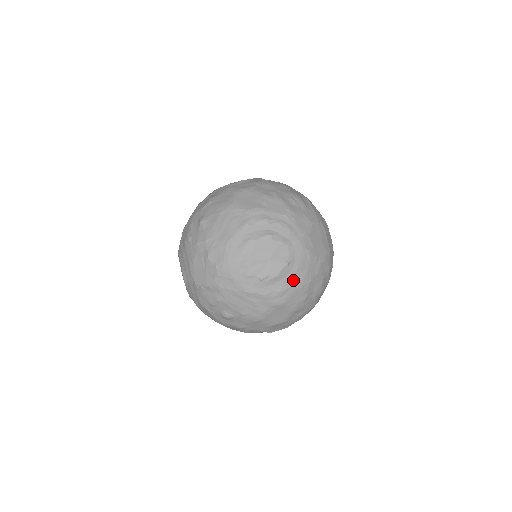
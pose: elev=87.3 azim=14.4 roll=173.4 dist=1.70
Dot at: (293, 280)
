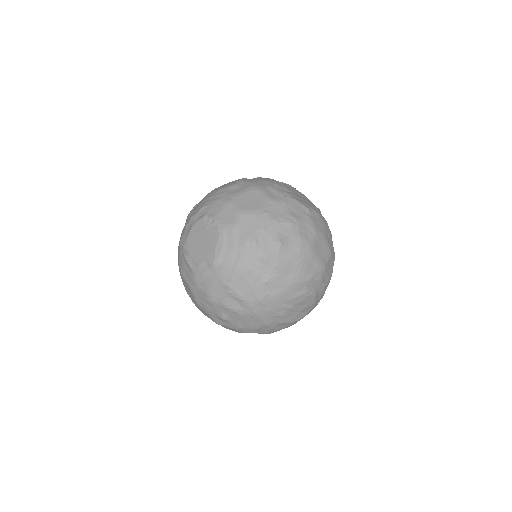
Dot at: occluded
